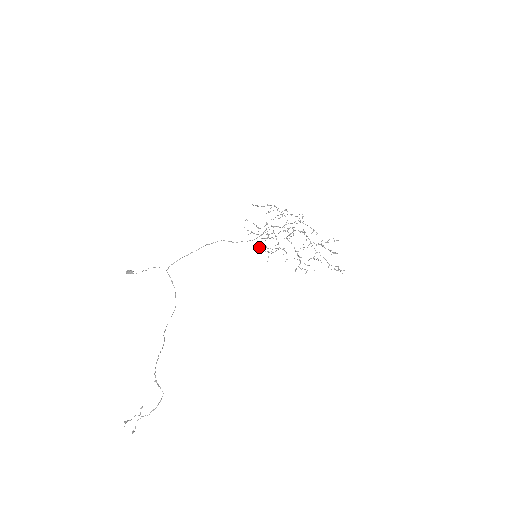
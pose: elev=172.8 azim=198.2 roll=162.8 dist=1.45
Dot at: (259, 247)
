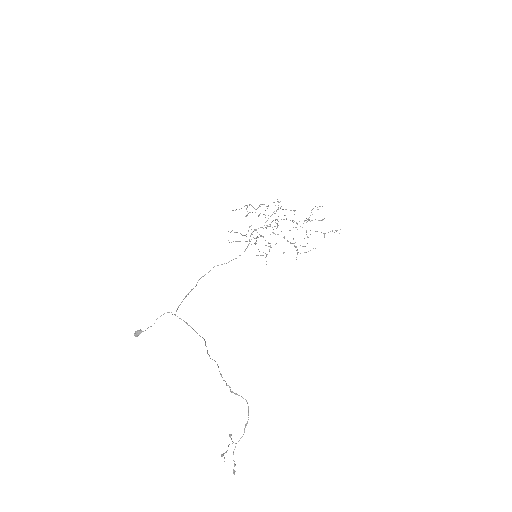
Dot at: occluded
